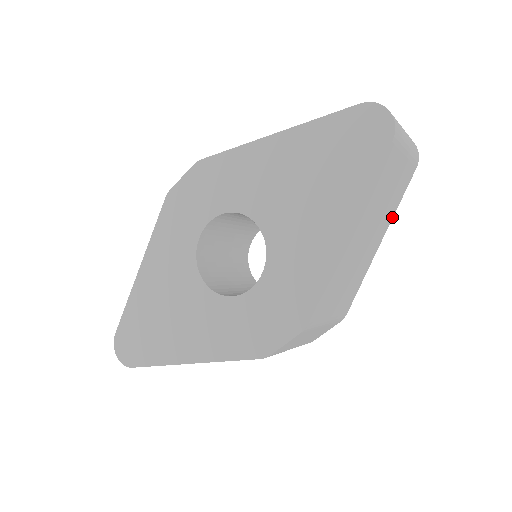
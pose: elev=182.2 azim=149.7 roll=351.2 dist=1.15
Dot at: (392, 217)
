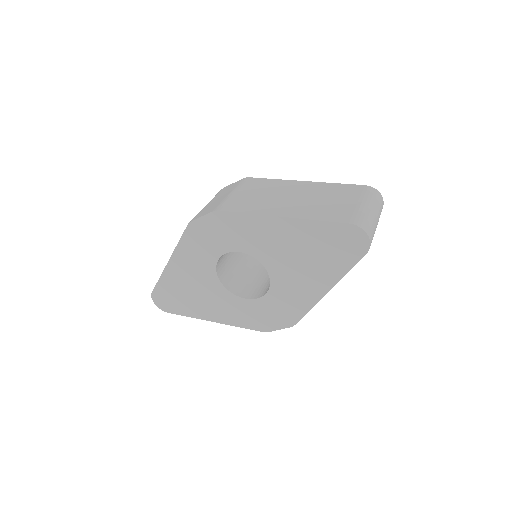
Dot at: occluded
